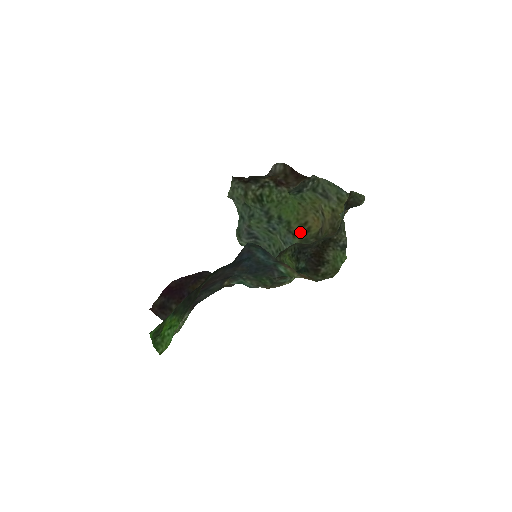
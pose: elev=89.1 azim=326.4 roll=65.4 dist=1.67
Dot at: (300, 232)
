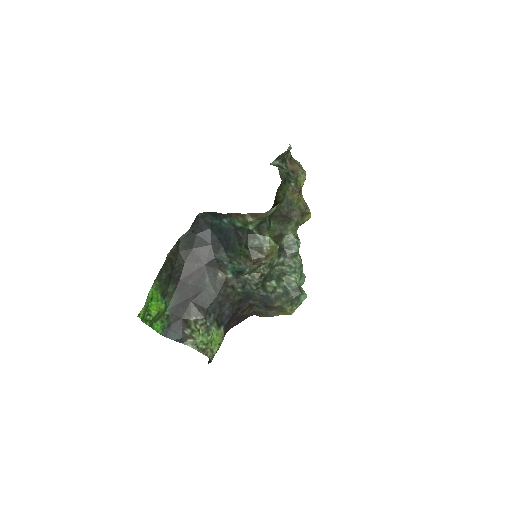
Dot at: occluded
